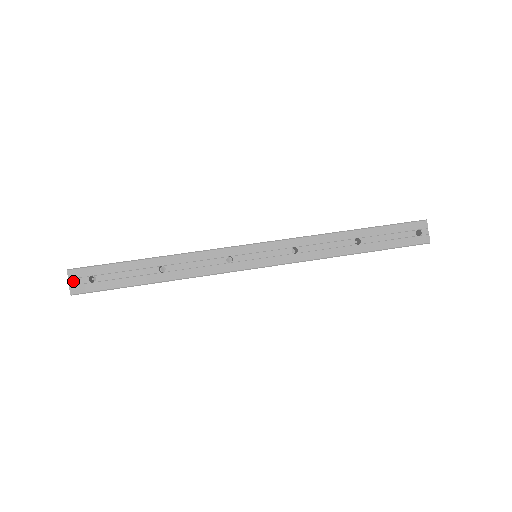
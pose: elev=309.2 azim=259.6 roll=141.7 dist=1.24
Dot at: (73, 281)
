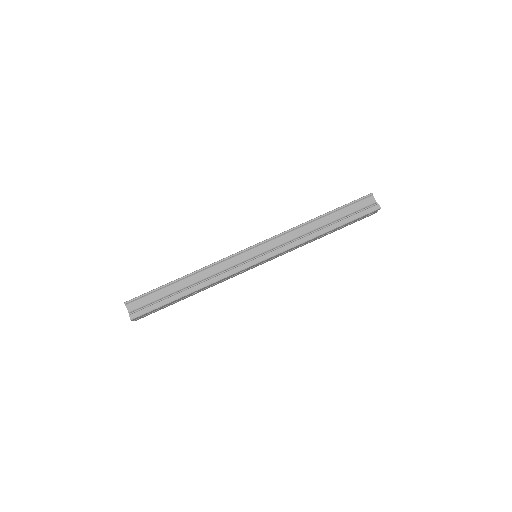
Dot at: (136, 319)
